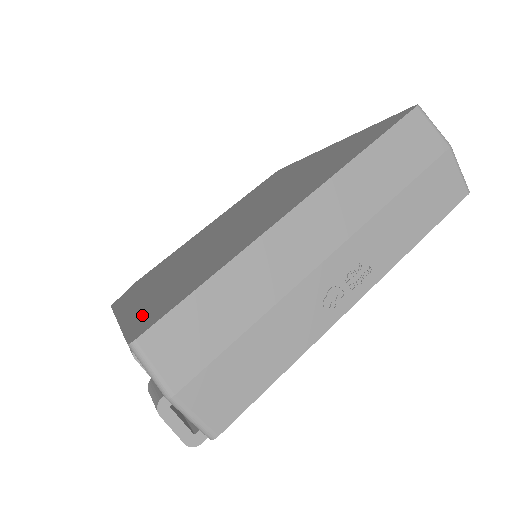
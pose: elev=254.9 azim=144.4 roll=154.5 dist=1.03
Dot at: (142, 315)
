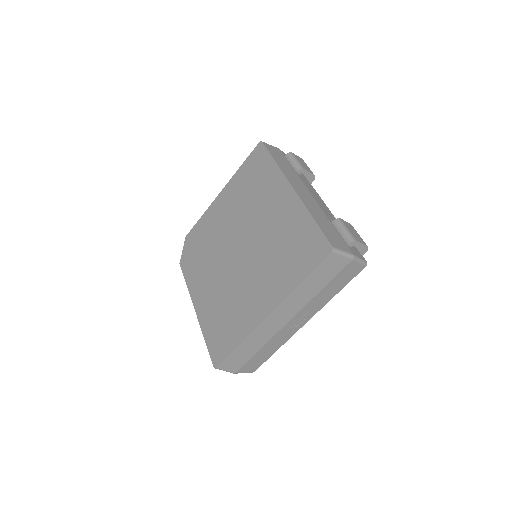
Dot at: (211, 336)
